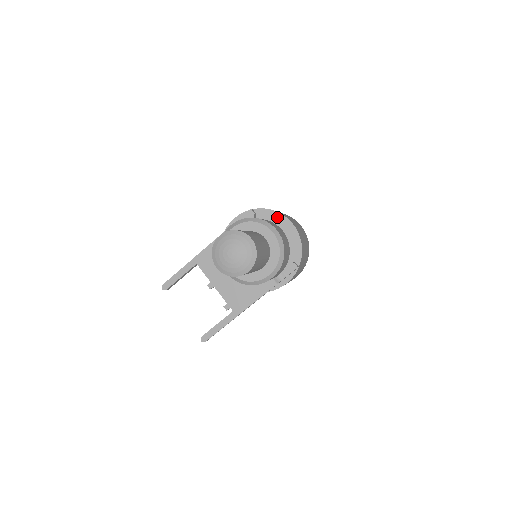
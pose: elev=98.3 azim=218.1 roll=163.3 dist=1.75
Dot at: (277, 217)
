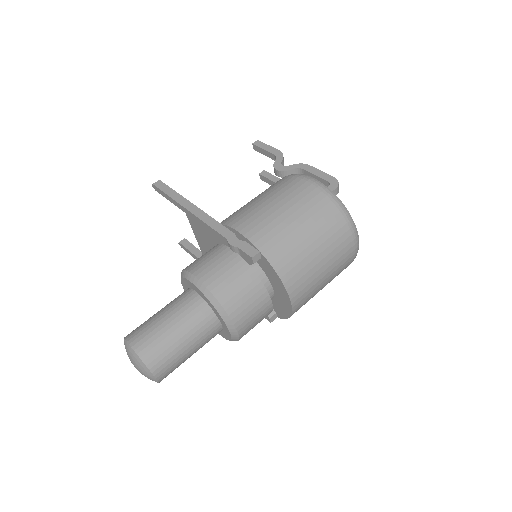
Dot at: (280, 285)
